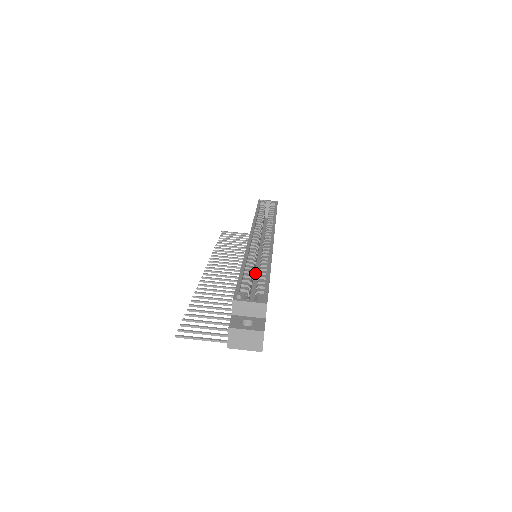
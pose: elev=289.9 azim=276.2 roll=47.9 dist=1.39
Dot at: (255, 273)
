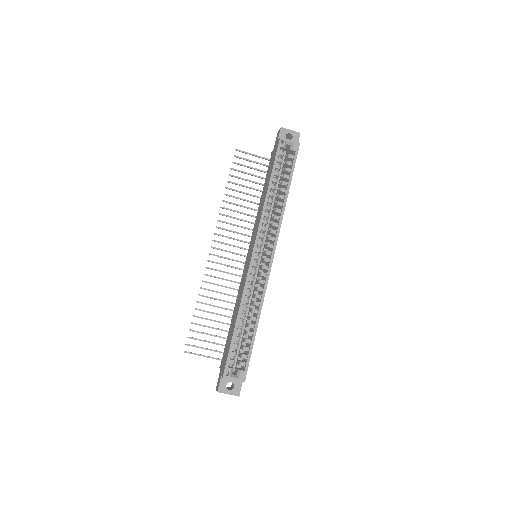
Dot at: occluded
